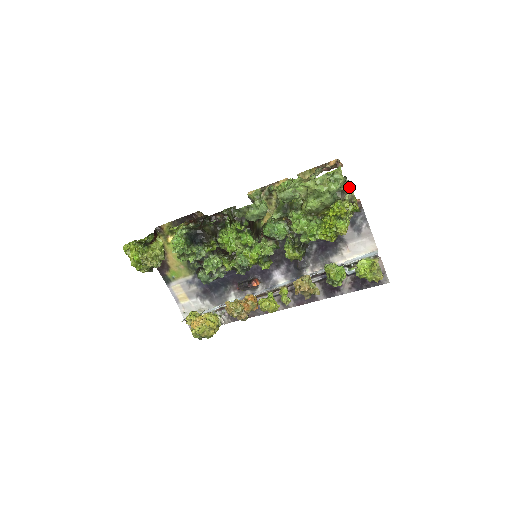
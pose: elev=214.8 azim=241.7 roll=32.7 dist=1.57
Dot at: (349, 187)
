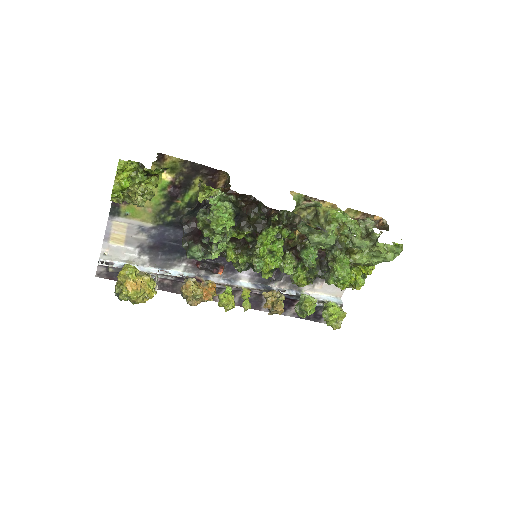
Dot at: occluded
